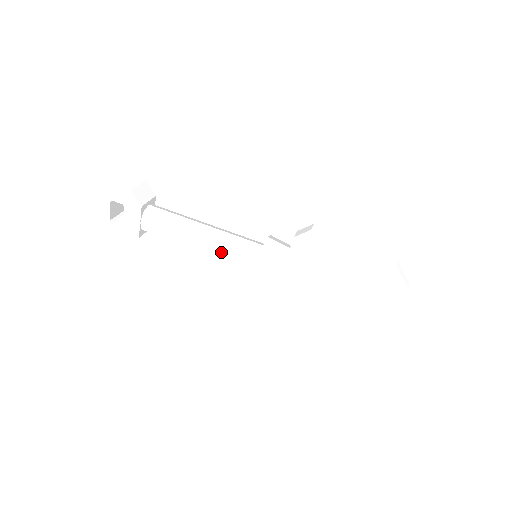
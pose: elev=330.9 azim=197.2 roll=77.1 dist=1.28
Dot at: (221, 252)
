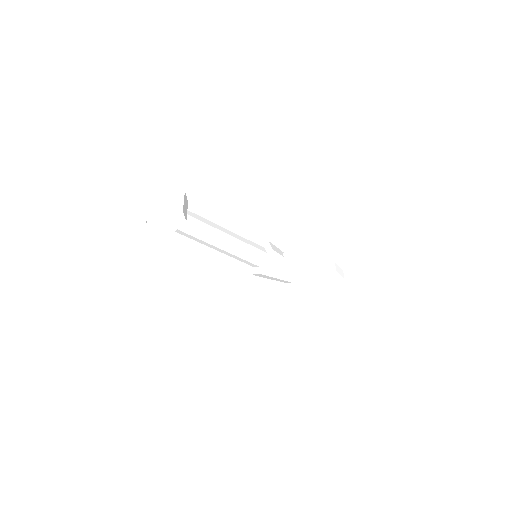
Dot at: (237, 256)
